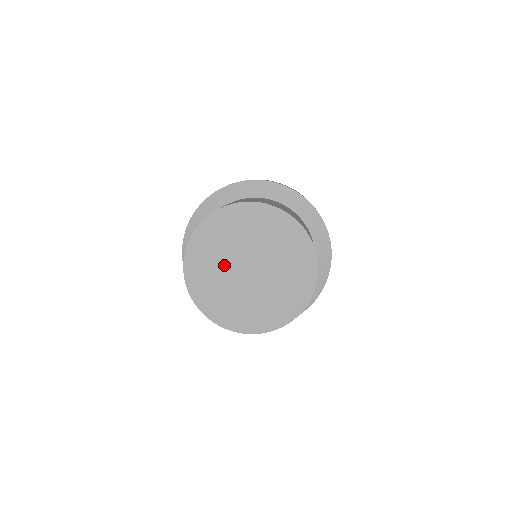
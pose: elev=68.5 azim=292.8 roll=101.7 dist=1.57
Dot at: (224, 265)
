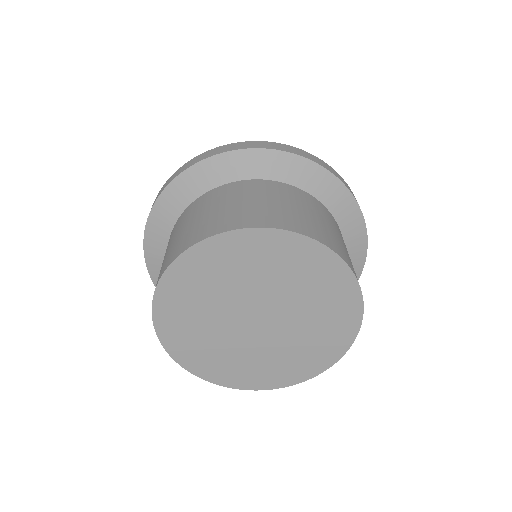
Dot at: (220, 306)
